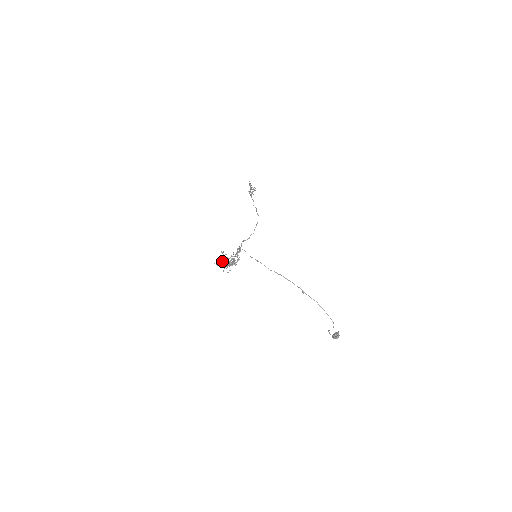
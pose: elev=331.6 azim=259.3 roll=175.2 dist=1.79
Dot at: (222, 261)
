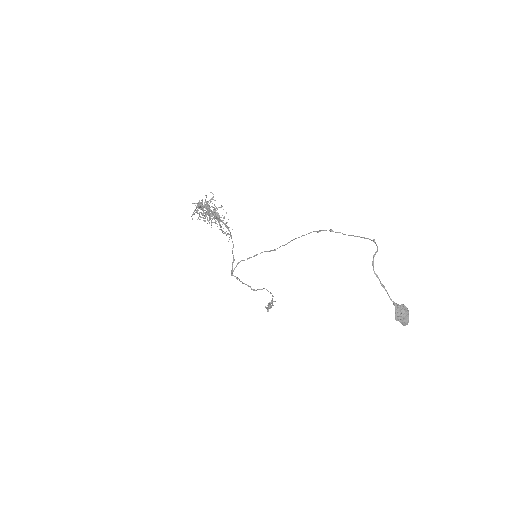
Dot at: (201, 205)
